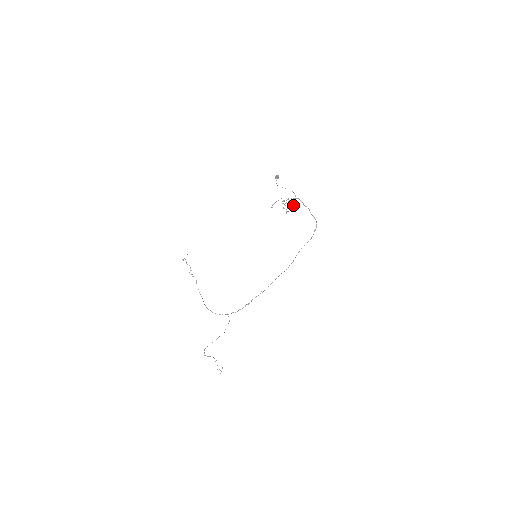
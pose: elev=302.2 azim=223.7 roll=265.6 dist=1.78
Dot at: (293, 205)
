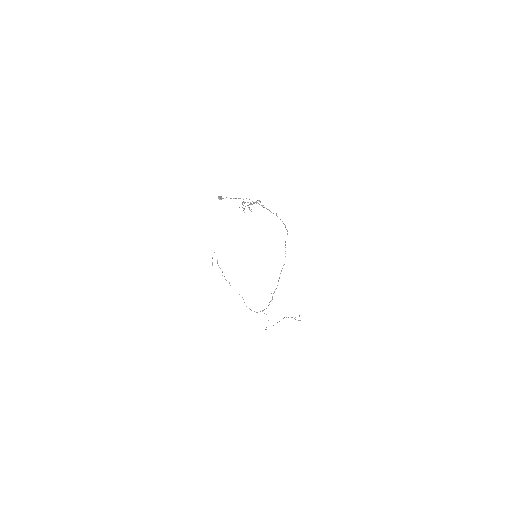
Dot at: occluded
